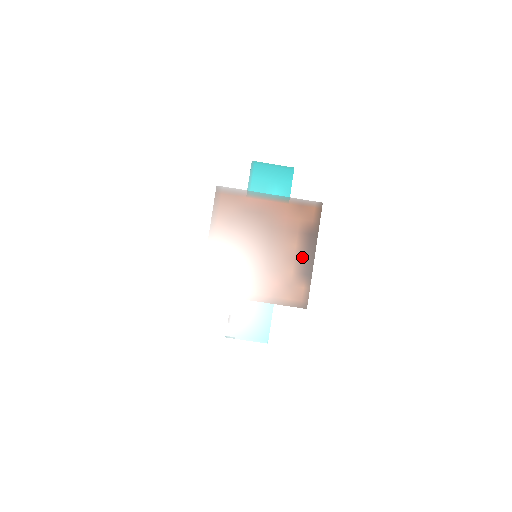
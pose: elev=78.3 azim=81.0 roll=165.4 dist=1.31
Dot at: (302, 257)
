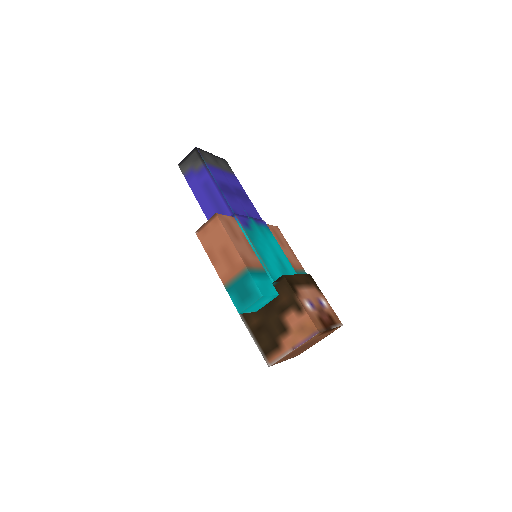
Dot at: (327, 332)
